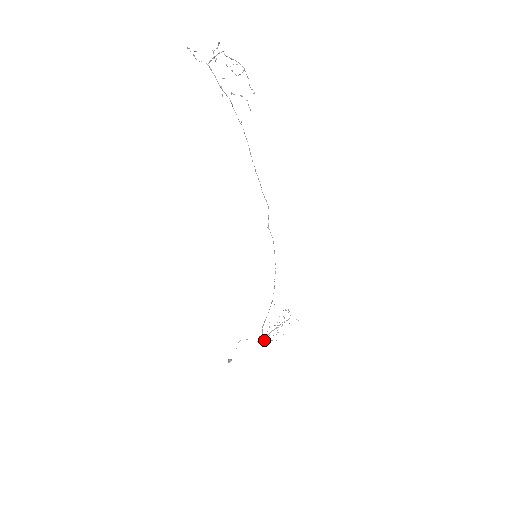
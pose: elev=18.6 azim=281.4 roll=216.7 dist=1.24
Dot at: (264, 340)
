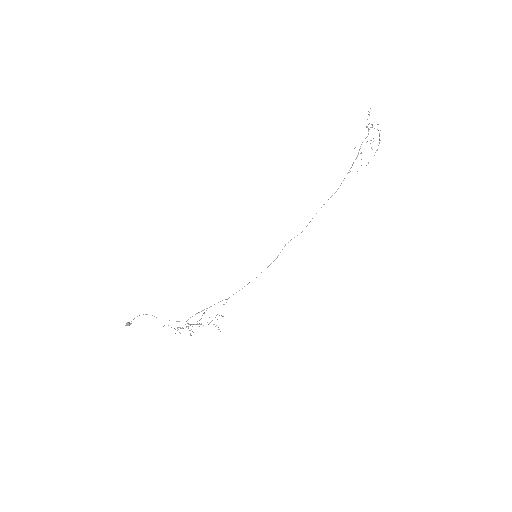
Dot at: (182, 327)
